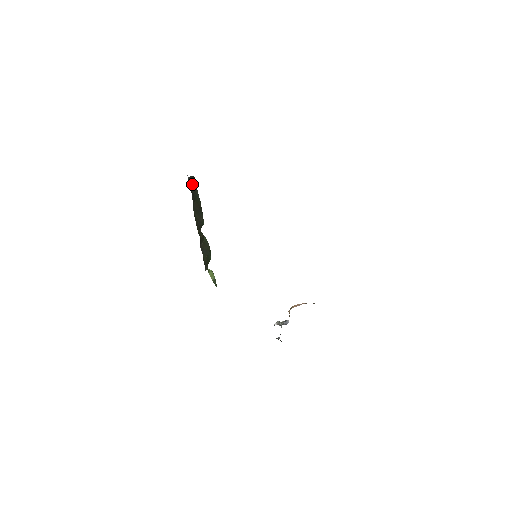
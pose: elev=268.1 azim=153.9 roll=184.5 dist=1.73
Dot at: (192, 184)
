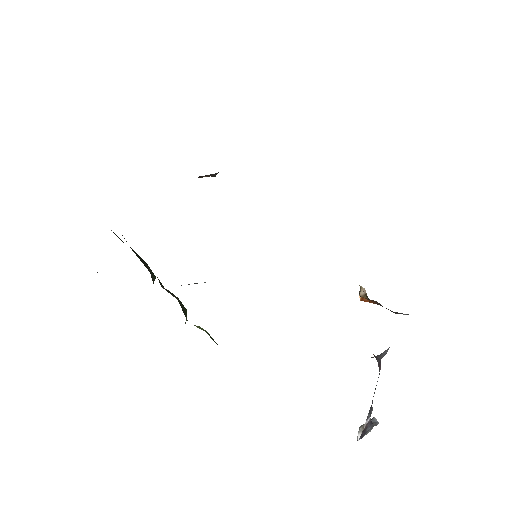
Dot at: occluded
